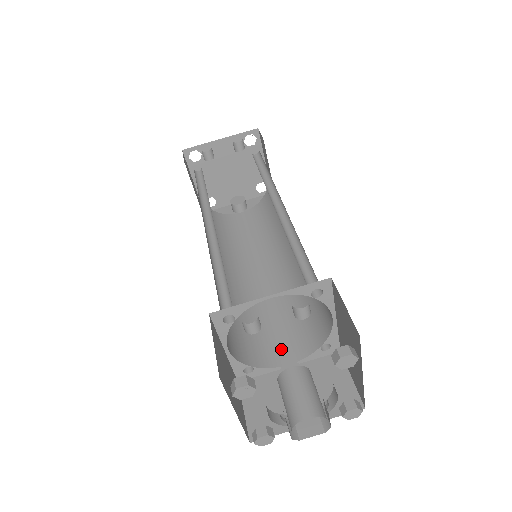
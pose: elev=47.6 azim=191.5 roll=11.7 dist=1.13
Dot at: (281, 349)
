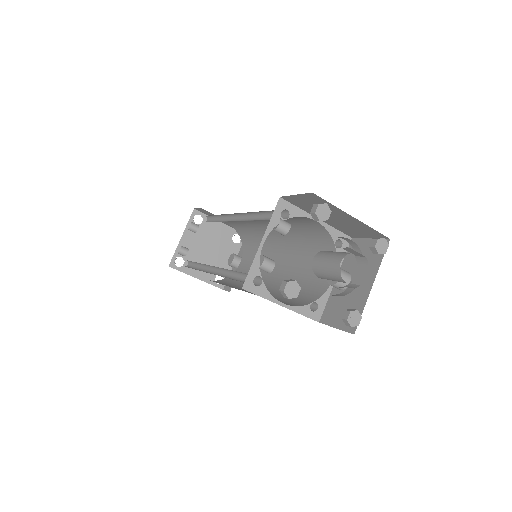
Dot at: (322, 279)
